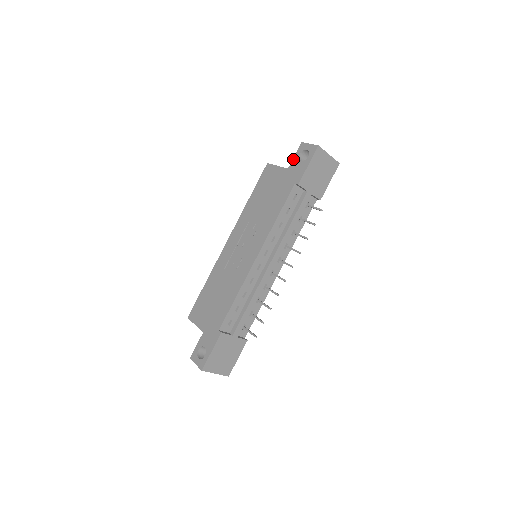
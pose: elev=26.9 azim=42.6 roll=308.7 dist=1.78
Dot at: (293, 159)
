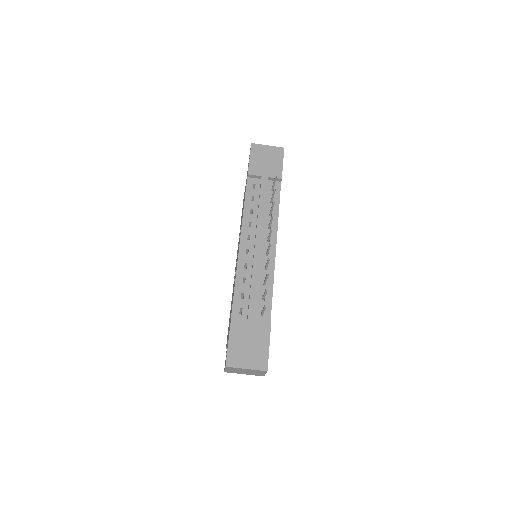
Dot at: occluded
